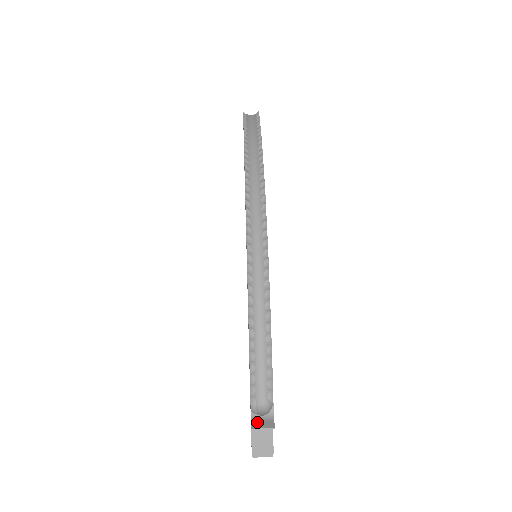
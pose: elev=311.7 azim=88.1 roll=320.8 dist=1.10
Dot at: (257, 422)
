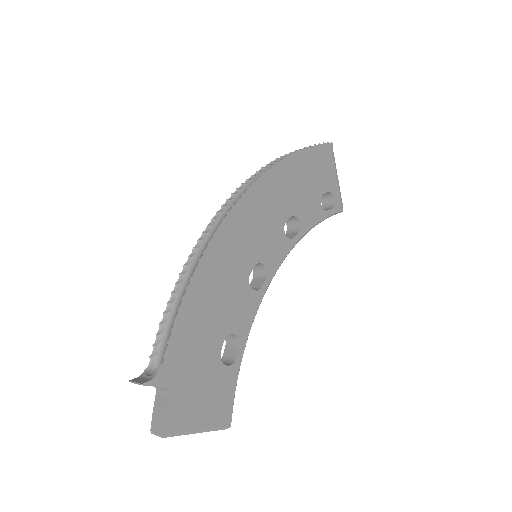
Dot at: (139, 378)
